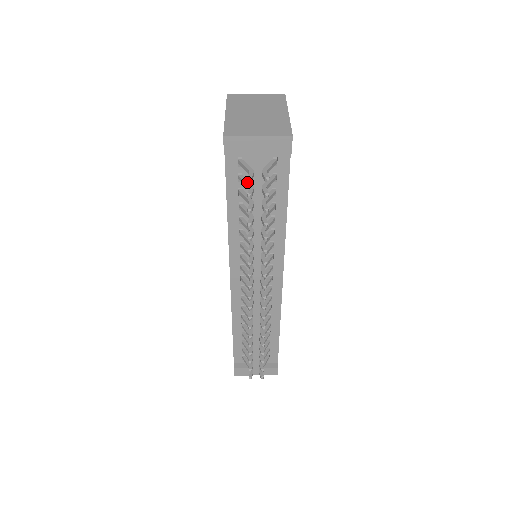
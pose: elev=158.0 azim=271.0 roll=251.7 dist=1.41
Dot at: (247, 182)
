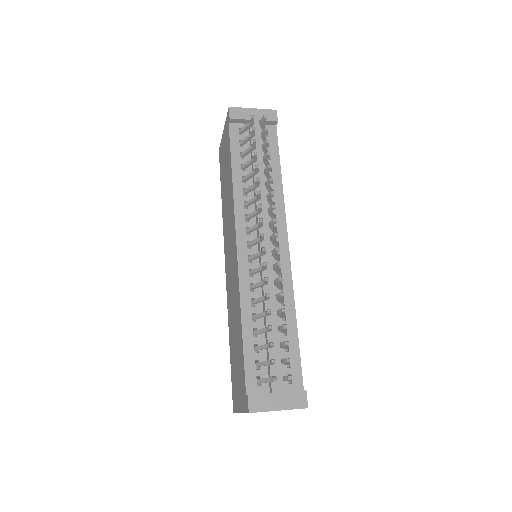
Dot at: (248, 136)
